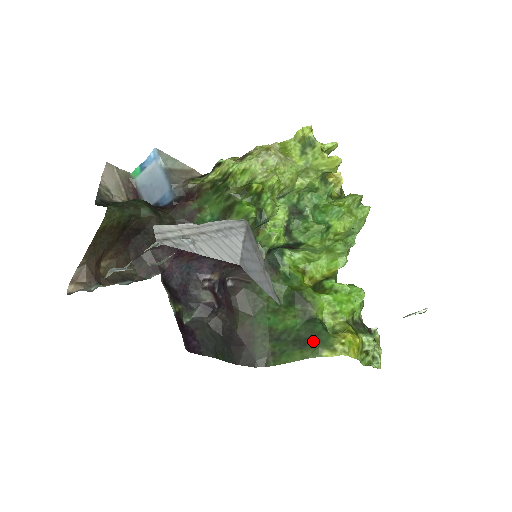
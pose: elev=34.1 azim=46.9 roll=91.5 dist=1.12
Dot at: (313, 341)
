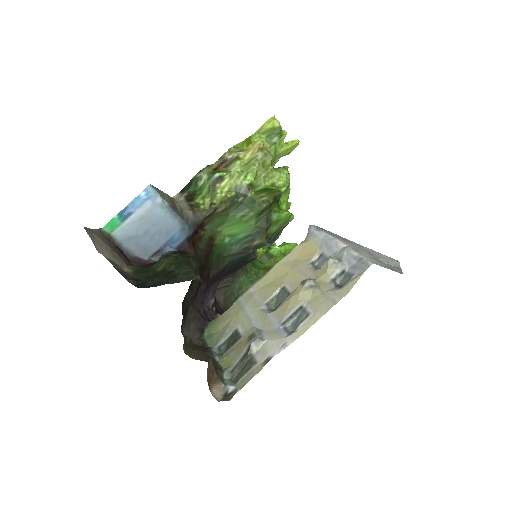
Dot at: occluded
